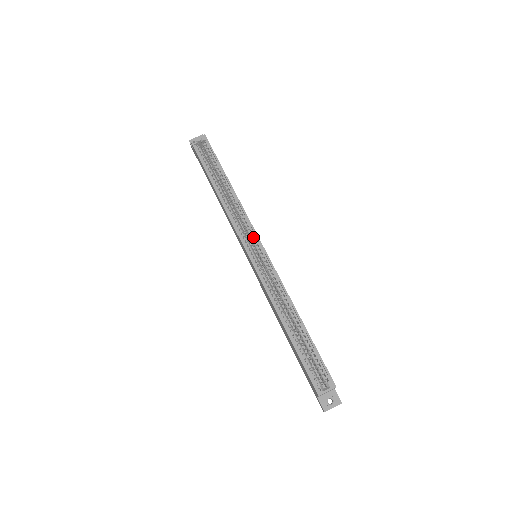
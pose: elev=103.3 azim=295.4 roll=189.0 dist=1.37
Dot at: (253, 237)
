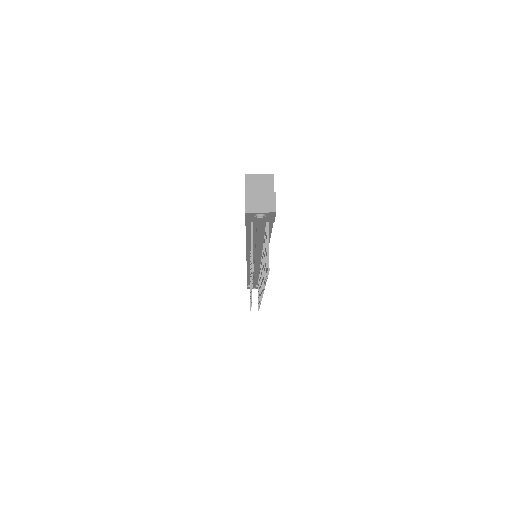
Dot at: occluded
